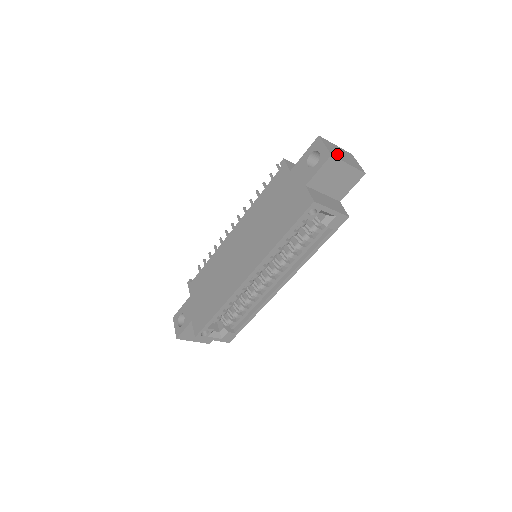
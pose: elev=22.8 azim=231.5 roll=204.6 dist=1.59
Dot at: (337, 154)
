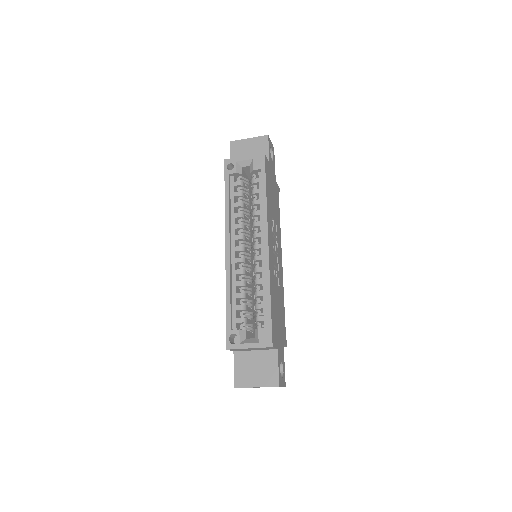
Dot at: occluded
